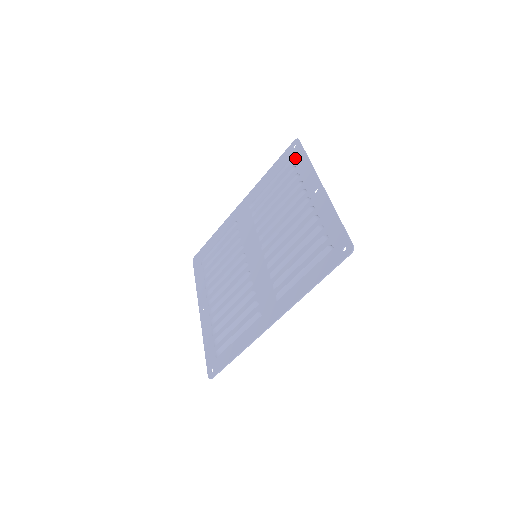
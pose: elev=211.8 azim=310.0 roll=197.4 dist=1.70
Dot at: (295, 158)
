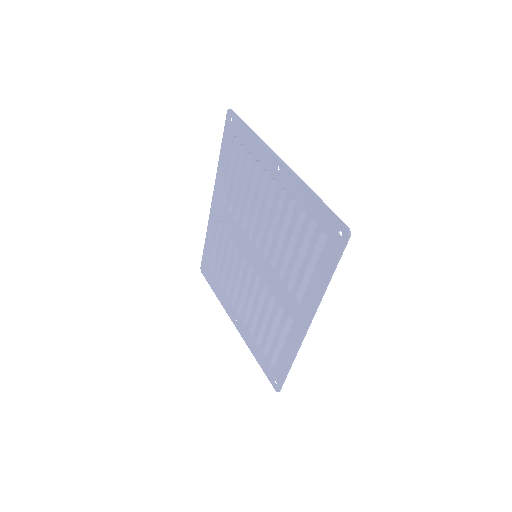
Dot at: (238, 134)
